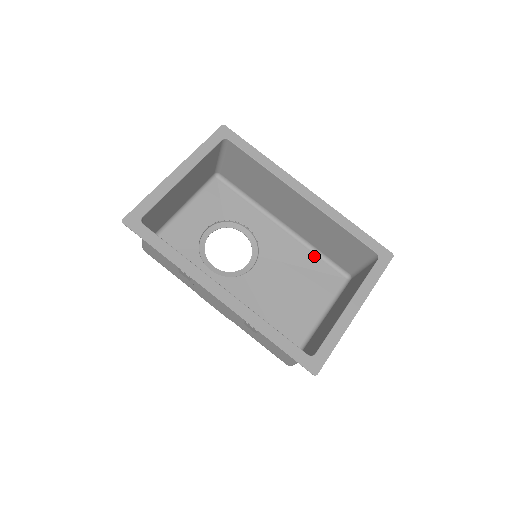
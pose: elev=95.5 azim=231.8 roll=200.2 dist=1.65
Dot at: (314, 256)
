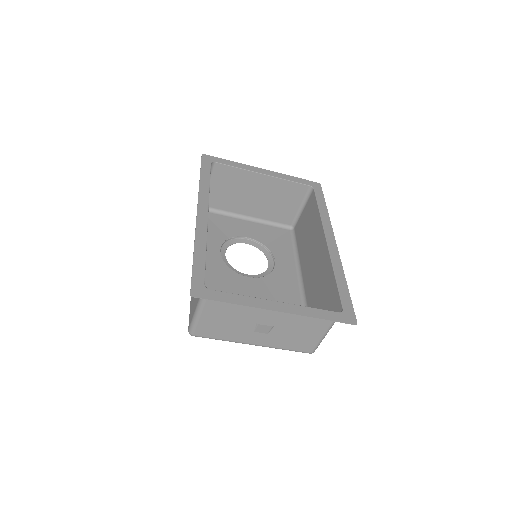
Dot at: occluded
